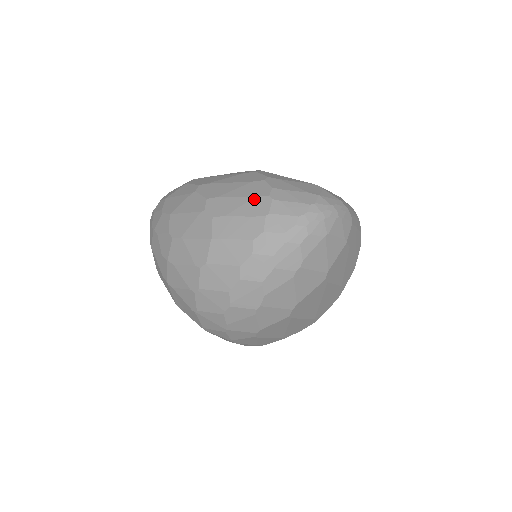
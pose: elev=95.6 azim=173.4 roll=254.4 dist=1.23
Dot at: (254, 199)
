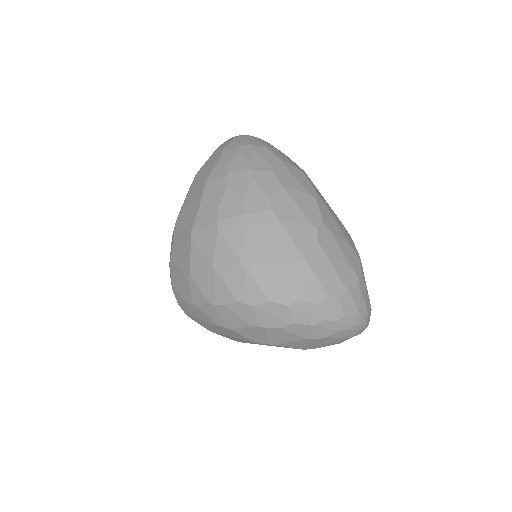
Dot at: (350, 268)
